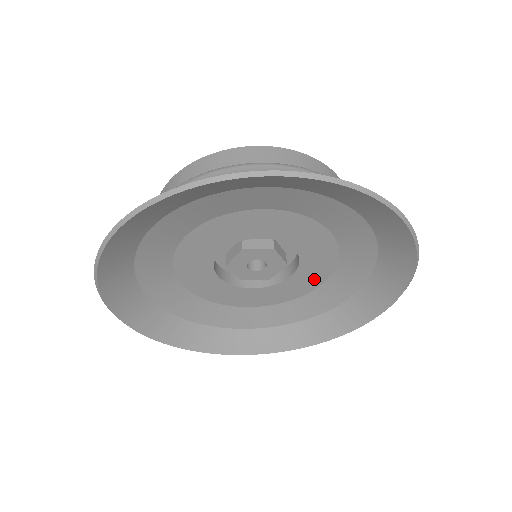
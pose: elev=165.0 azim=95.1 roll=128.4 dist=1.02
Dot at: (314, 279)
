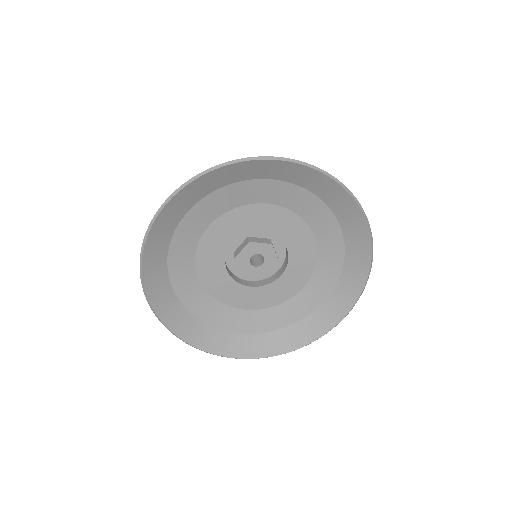
Dot at: (297, 282)
